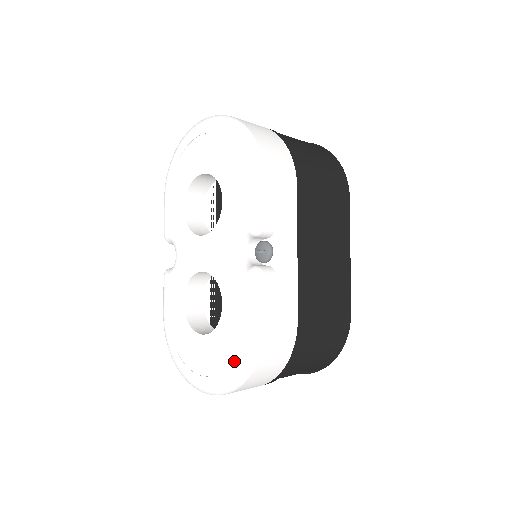
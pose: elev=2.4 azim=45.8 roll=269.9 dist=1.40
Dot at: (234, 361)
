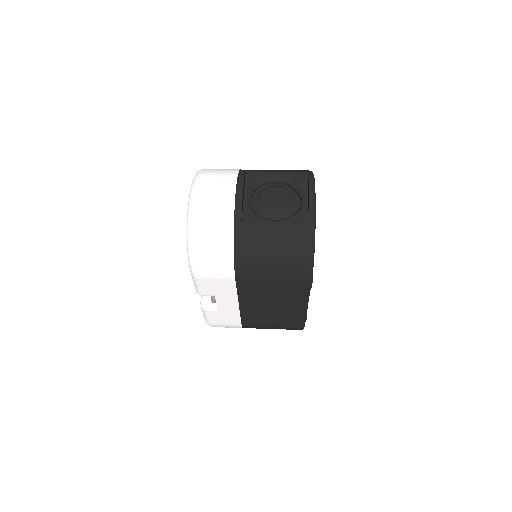
Dot at: occluded
